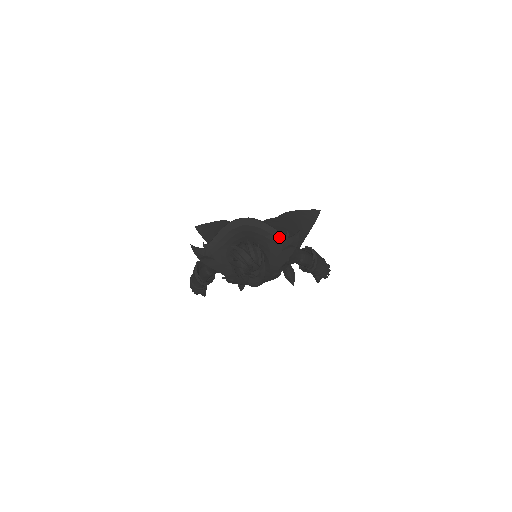
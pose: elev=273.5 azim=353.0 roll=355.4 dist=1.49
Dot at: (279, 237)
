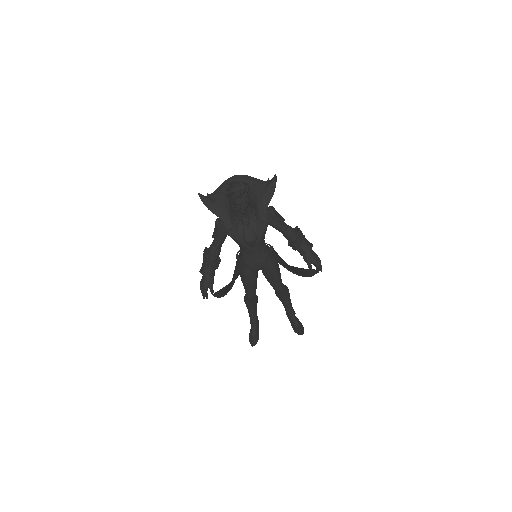
Dot at: (262, 183)
